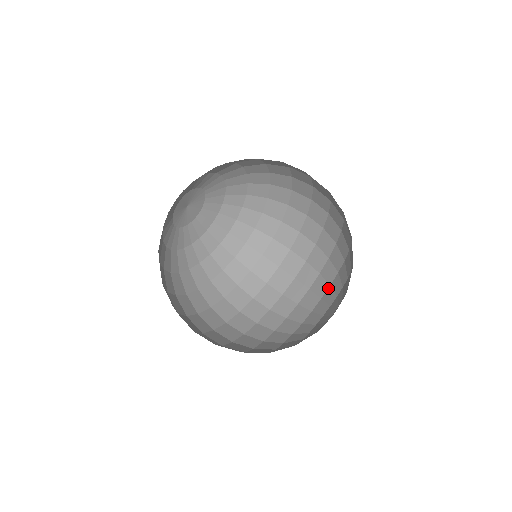
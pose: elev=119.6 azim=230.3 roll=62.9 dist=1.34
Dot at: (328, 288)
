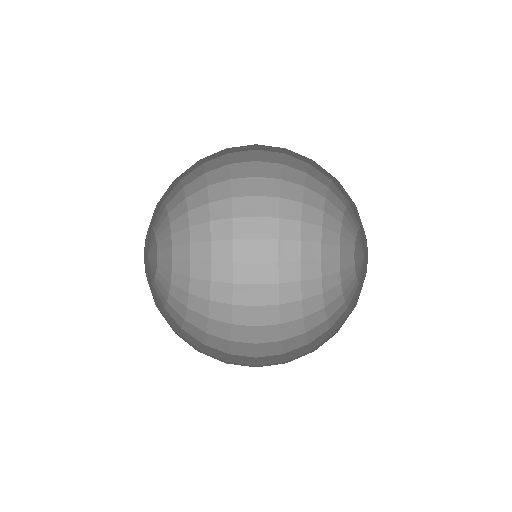
Dot at: (325, 310)
